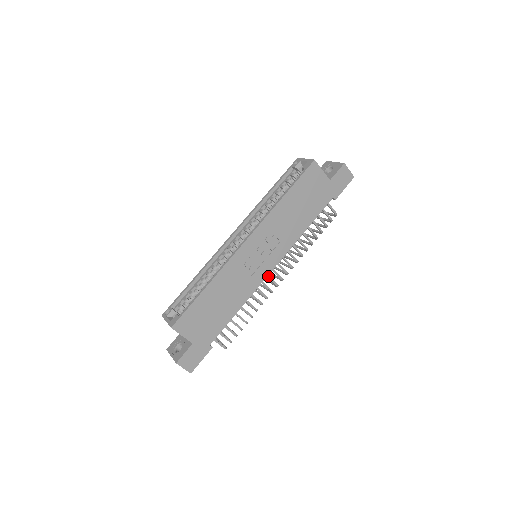
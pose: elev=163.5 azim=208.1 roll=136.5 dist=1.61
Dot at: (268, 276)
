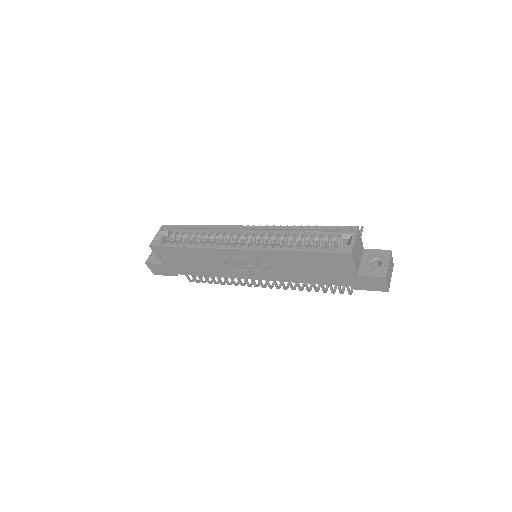
Dot at: occluded
